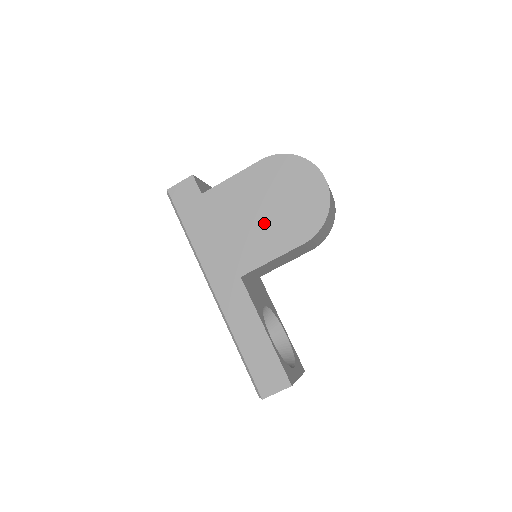
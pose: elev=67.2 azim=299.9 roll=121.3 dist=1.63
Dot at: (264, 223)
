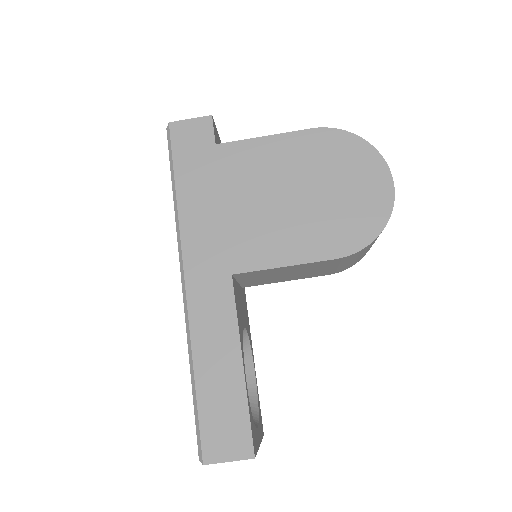
Dot at: (290, 212)
